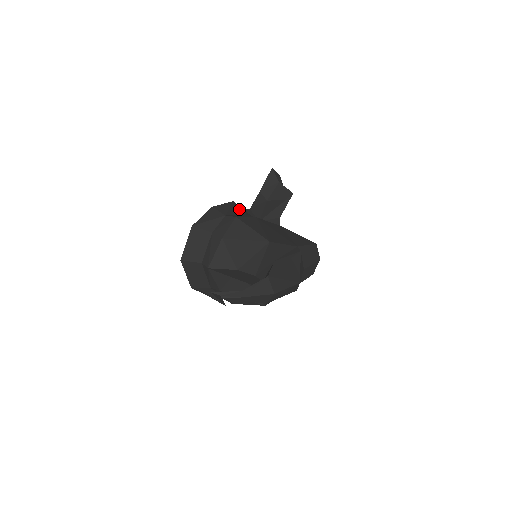
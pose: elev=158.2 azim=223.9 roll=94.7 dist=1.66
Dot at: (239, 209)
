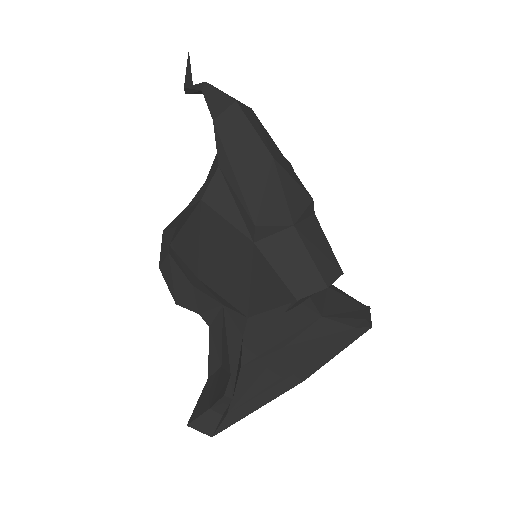
Dot at: occluded
